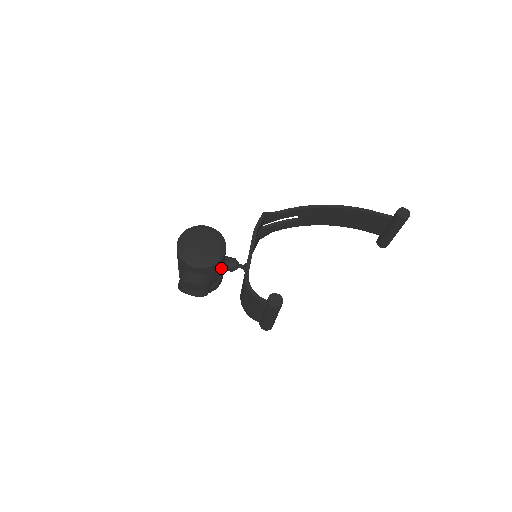
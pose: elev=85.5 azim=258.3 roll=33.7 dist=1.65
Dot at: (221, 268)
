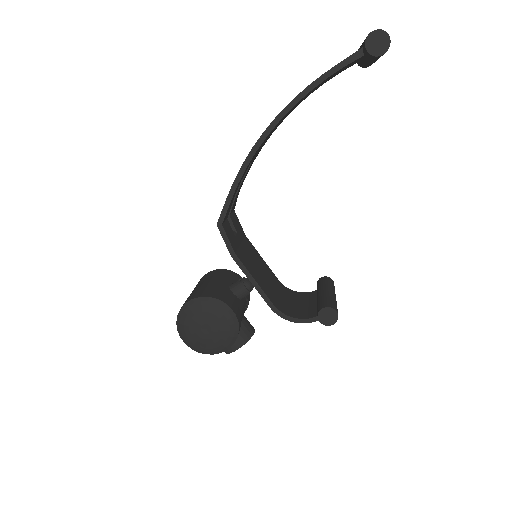
Dot at: (240, 303)
